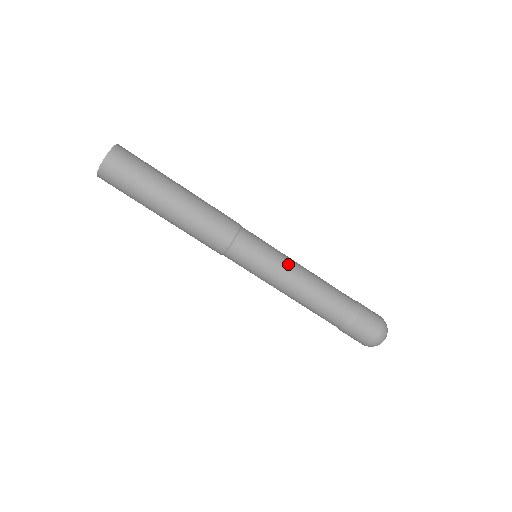
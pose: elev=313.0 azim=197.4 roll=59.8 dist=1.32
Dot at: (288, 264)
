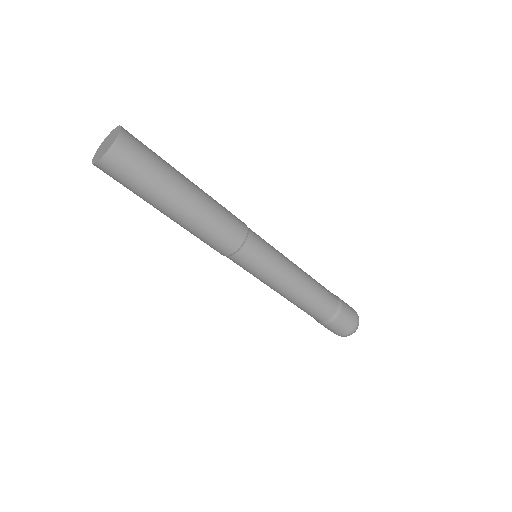
Dot at: (288, 259)
